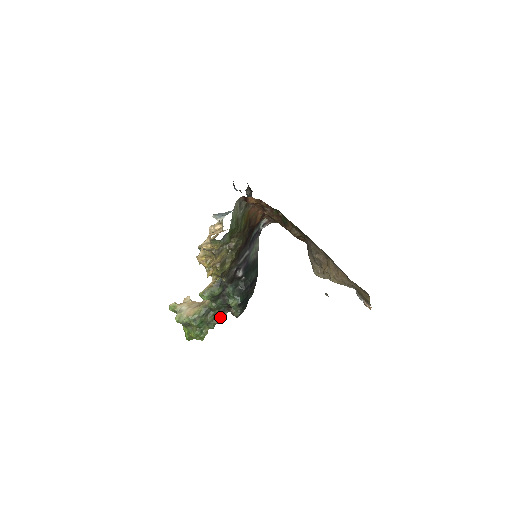
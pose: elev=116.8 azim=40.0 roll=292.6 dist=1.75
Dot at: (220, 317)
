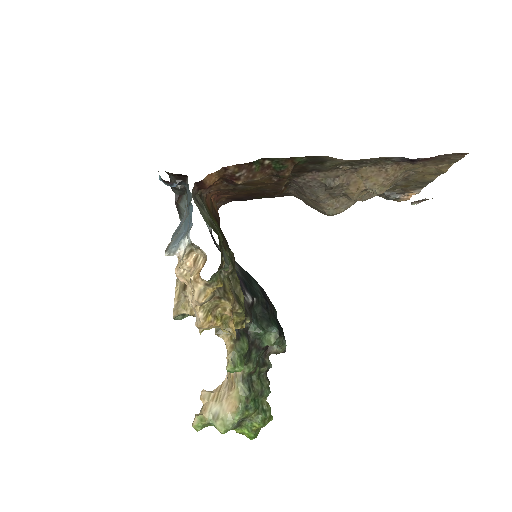
Dot at: (265, 372)
